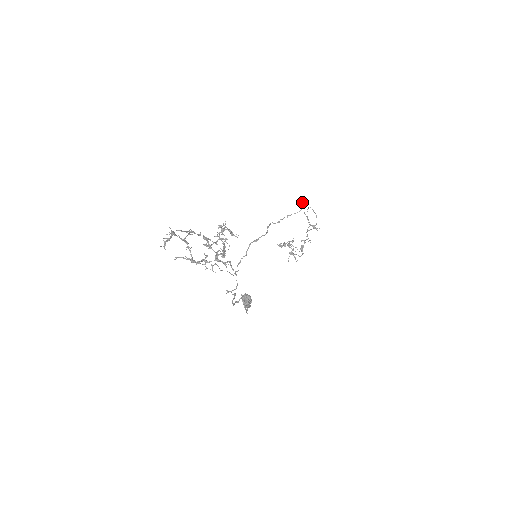
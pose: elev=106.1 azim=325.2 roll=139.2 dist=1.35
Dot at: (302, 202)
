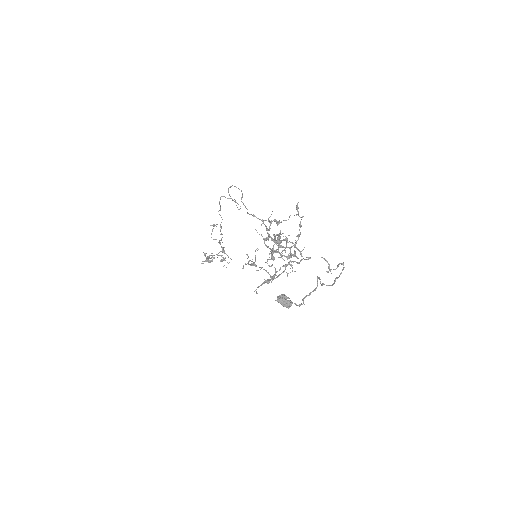
Dot at: occluded
